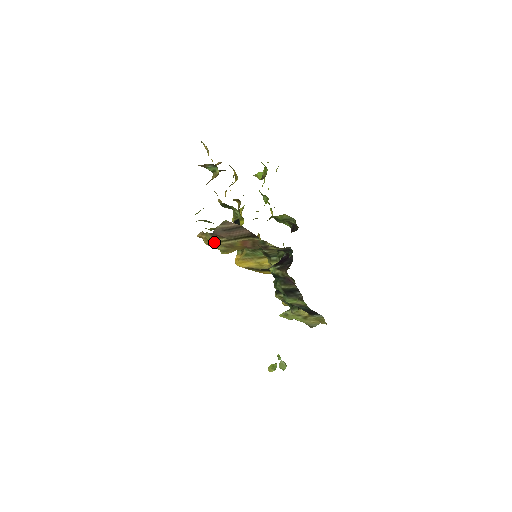
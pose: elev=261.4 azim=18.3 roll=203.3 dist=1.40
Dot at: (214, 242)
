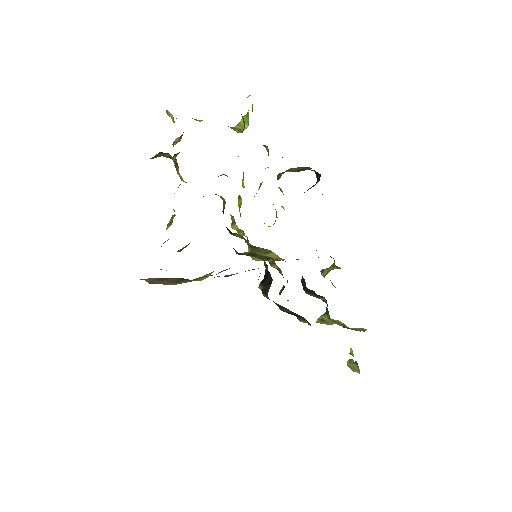
Dot at: (168, 284)
